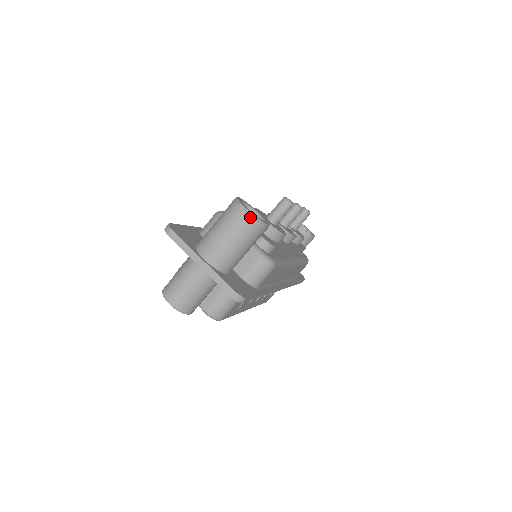
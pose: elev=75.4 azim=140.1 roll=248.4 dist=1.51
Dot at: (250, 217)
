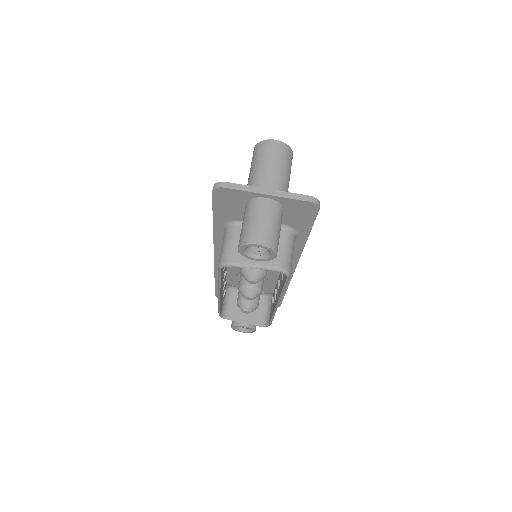
Dot at: (282, 145)
